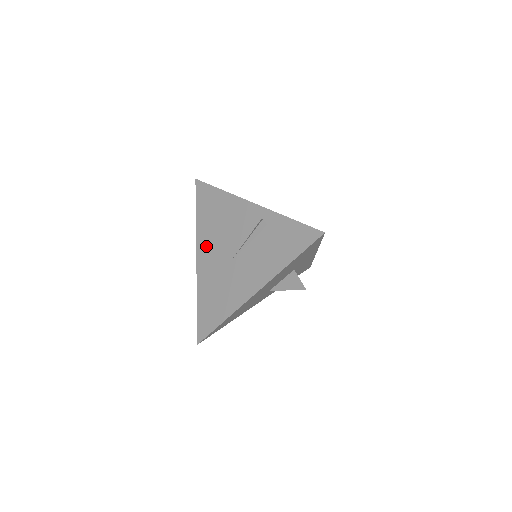
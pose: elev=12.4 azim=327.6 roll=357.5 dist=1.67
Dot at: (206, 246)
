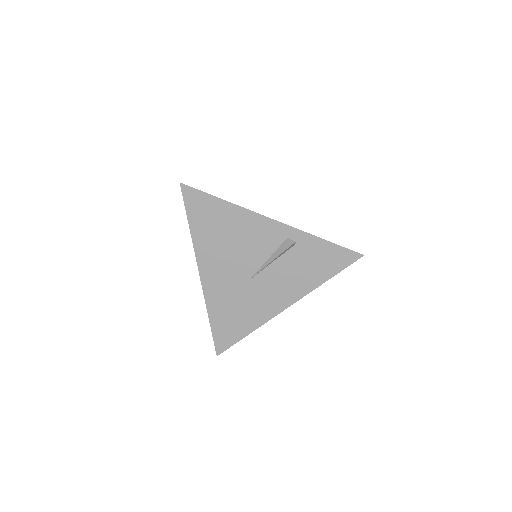
Dot at: (212, 262)
